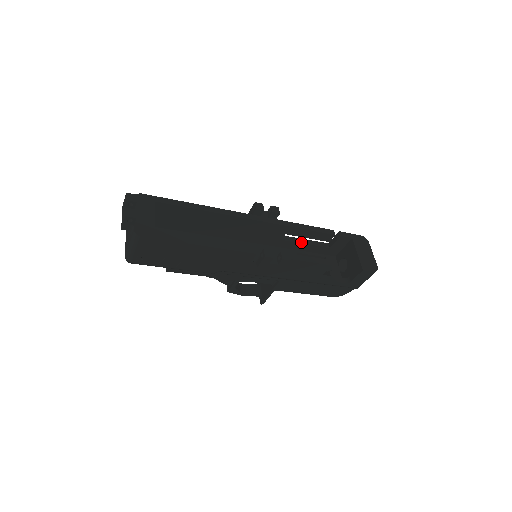
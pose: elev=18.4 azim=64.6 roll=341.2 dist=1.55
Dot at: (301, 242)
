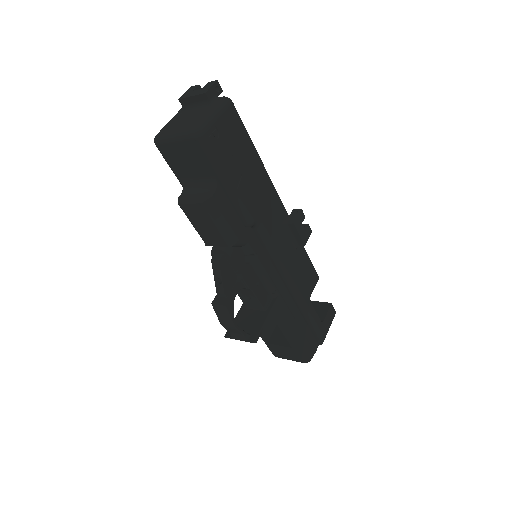
Dot at: occluded
